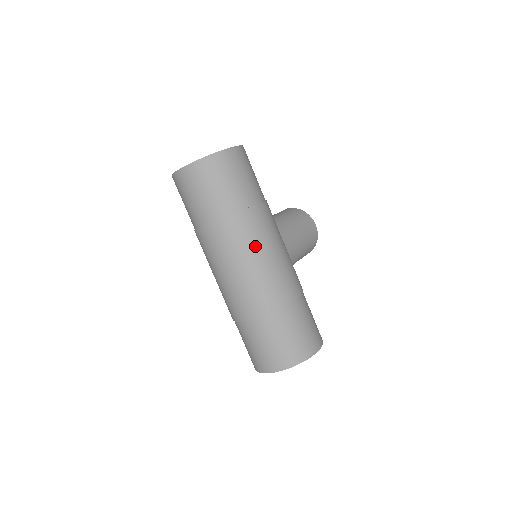
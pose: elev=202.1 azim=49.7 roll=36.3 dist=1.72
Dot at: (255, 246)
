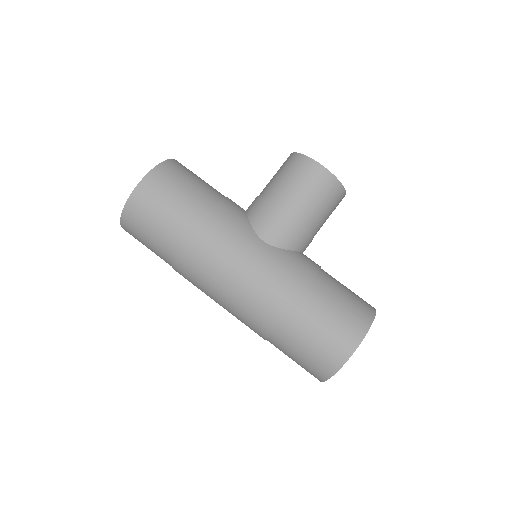
Dot at: (212, 278)
